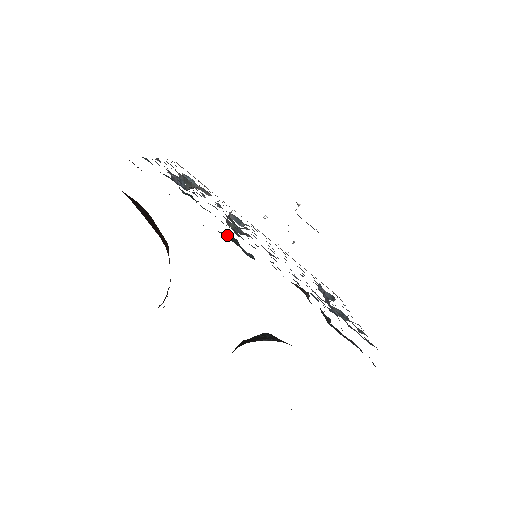
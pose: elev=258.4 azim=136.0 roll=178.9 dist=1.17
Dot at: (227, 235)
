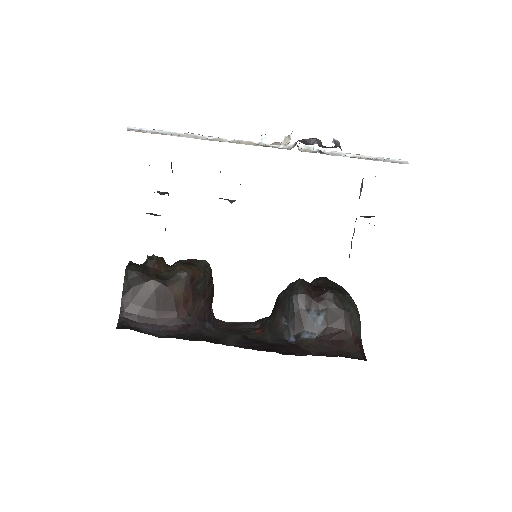
Dot at: occluded
